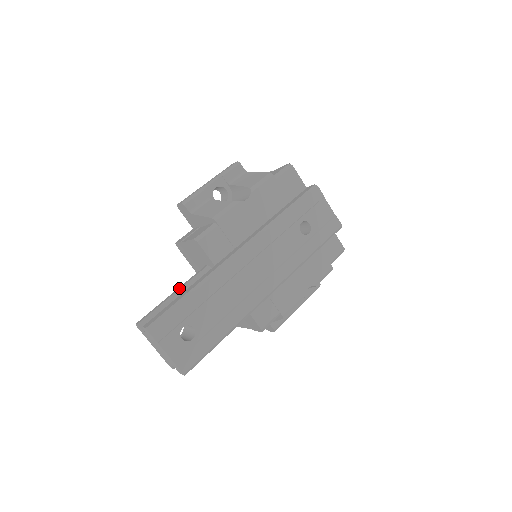
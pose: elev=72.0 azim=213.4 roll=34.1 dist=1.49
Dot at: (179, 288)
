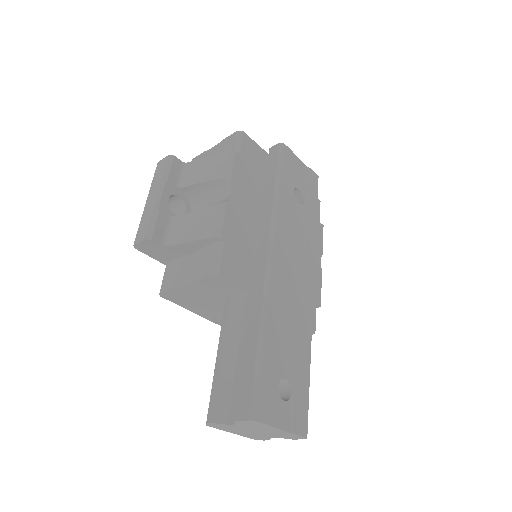
Dot at: (222, 344)
